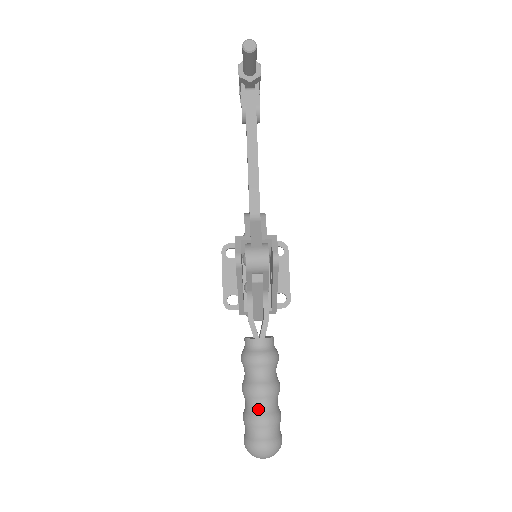
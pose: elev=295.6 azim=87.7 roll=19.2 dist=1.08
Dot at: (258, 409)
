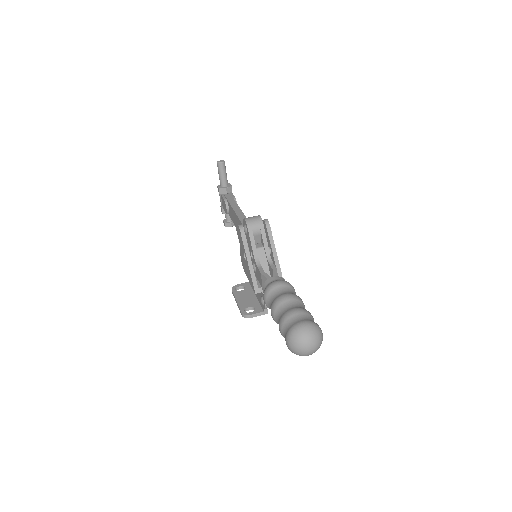
Dot at: (289, 308)
